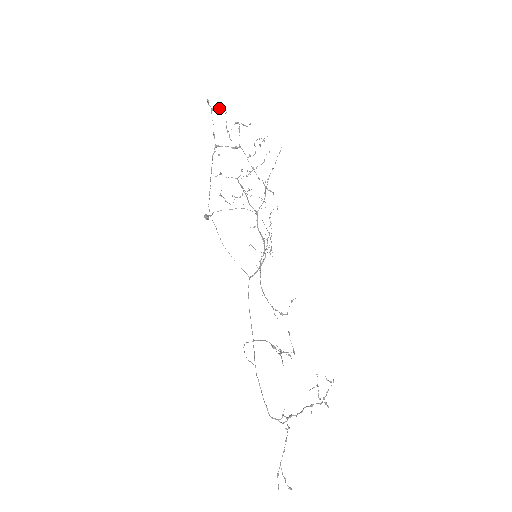
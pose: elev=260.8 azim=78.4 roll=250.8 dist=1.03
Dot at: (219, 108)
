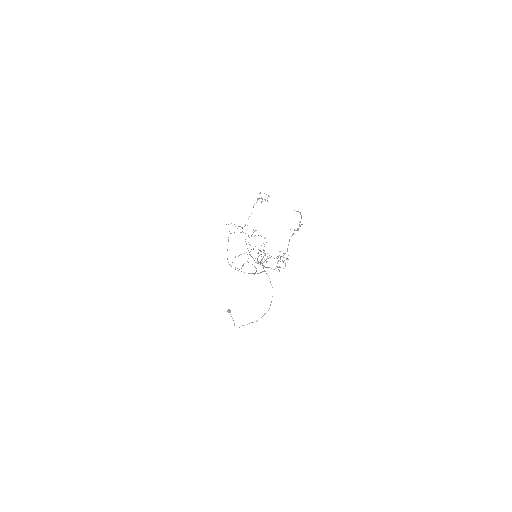
Dot at: occluded
